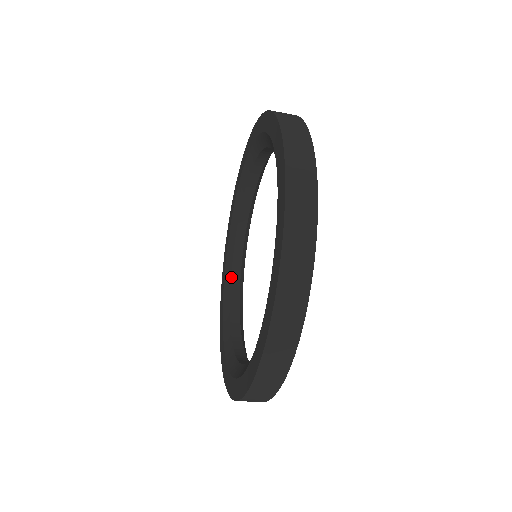
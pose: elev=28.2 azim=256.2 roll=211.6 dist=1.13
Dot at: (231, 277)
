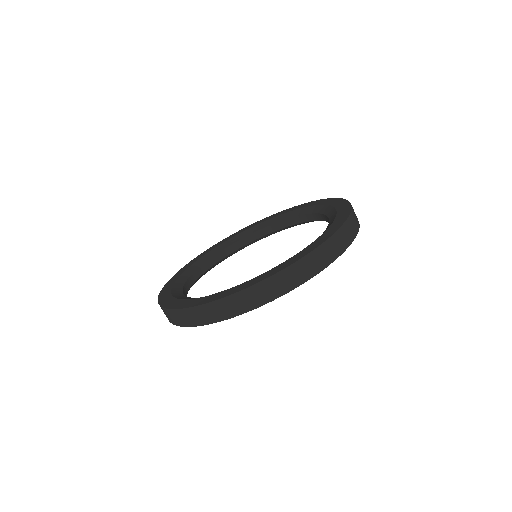
Dot at: (183, 287)
